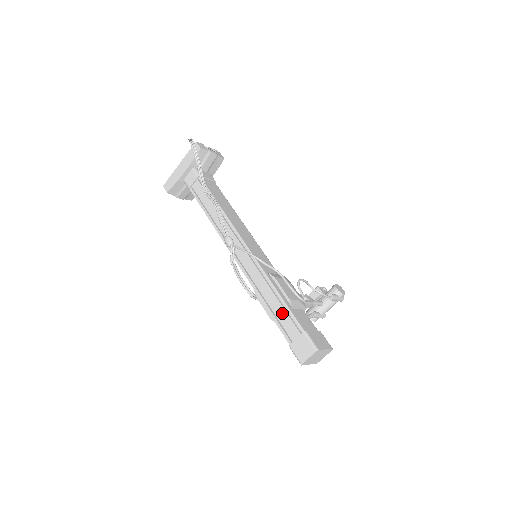
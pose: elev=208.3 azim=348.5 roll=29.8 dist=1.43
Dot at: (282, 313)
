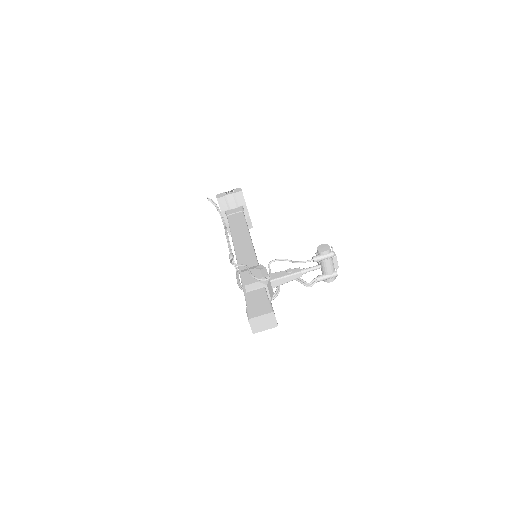
Dot at: occluded
